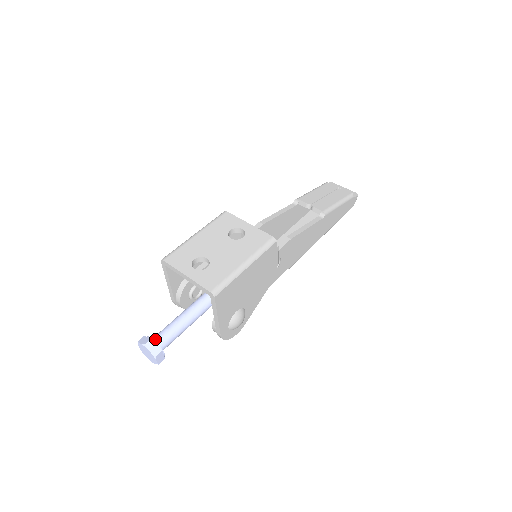
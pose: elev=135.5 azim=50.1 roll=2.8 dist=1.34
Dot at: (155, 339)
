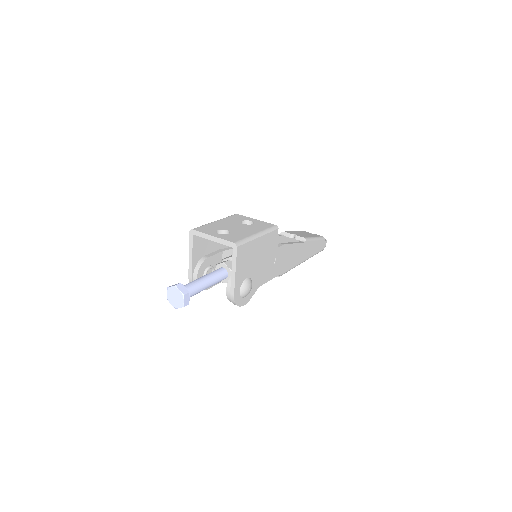
Dot at: occluded
